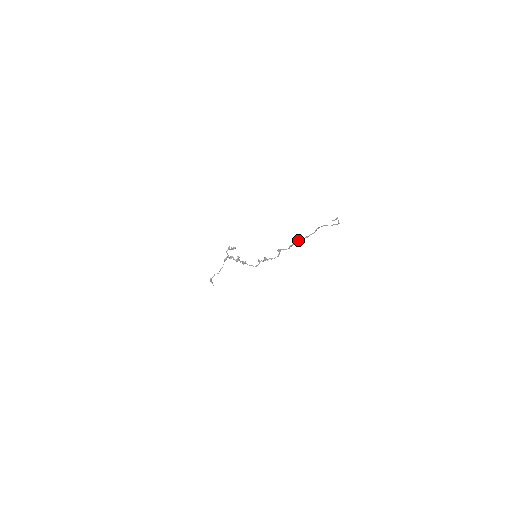
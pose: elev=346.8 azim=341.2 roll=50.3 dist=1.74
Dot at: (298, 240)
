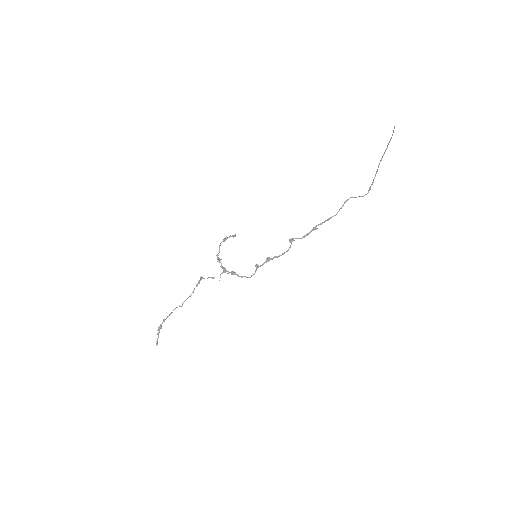
Dot at: (316, 226)
